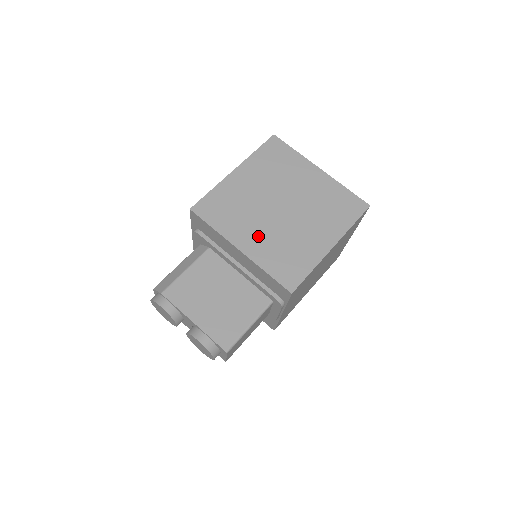
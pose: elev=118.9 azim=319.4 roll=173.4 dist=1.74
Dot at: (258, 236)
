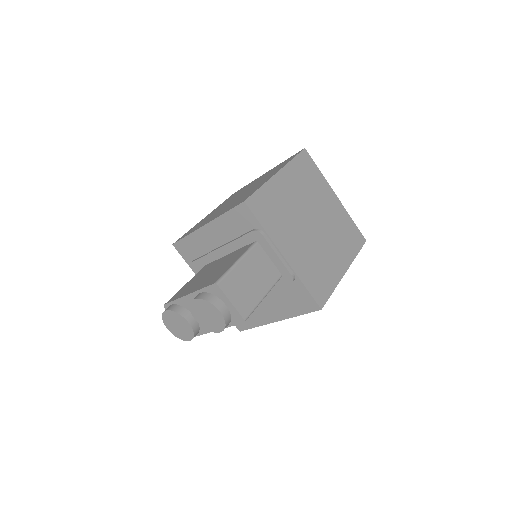
Dot at: occluded
